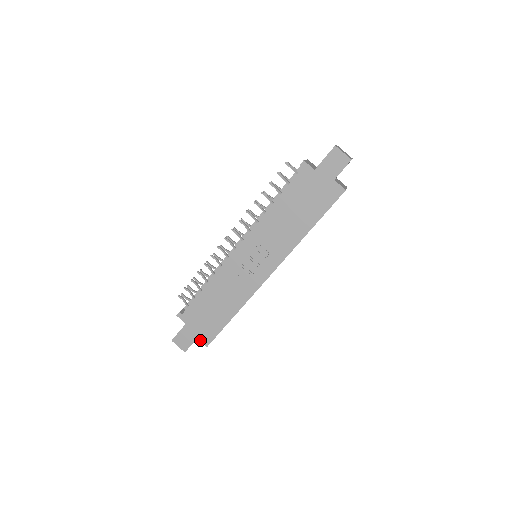
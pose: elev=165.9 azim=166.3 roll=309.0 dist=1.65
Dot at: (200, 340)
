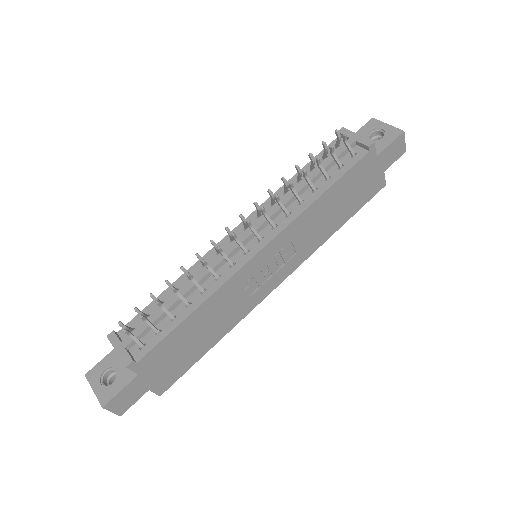
Dot at: (153, 391)
